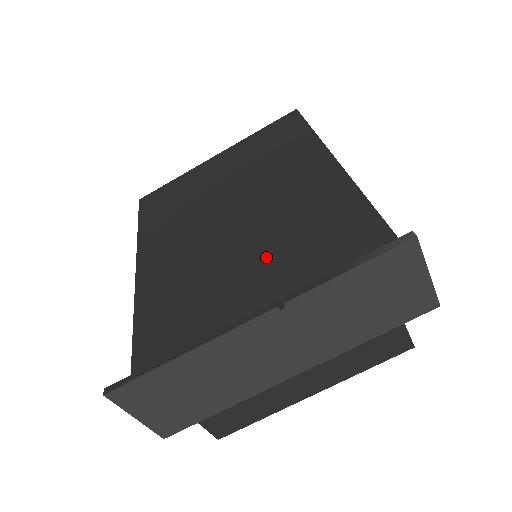
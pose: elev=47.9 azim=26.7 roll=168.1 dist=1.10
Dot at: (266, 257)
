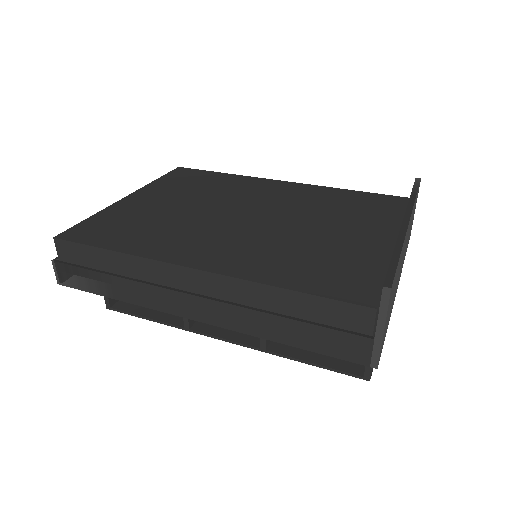
Dot at: (325, 220)
